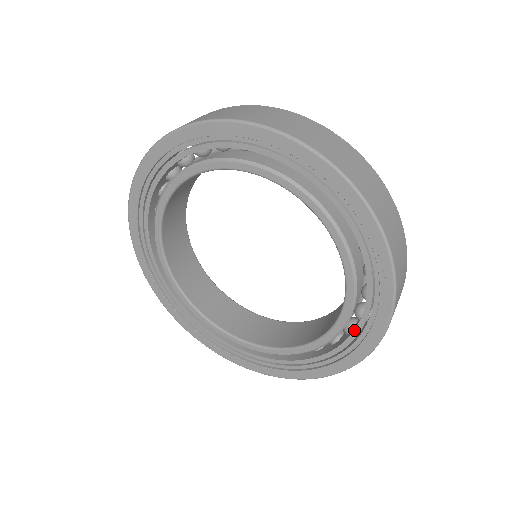
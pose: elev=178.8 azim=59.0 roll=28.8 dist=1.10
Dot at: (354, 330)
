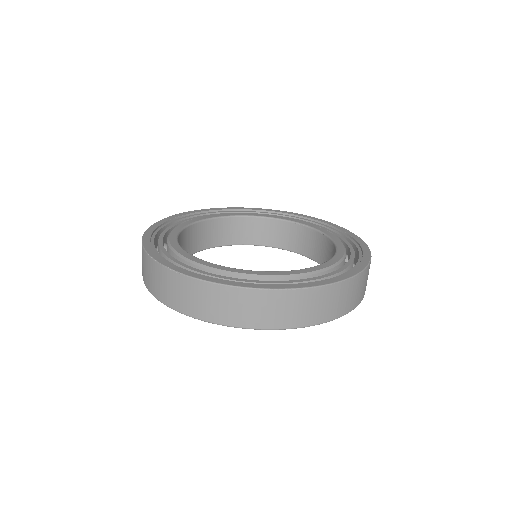
Dot at: occluded
